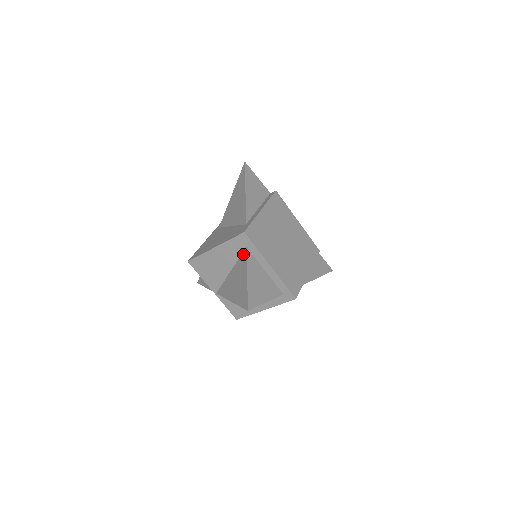
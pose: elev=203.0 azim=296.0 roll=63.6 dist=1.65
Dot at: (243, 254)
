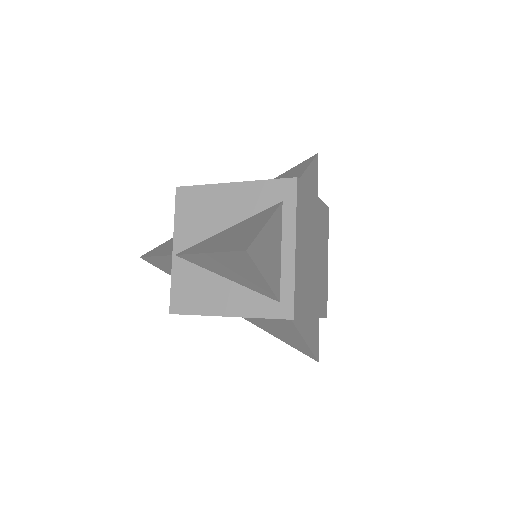
Dot at: (270, 207)
